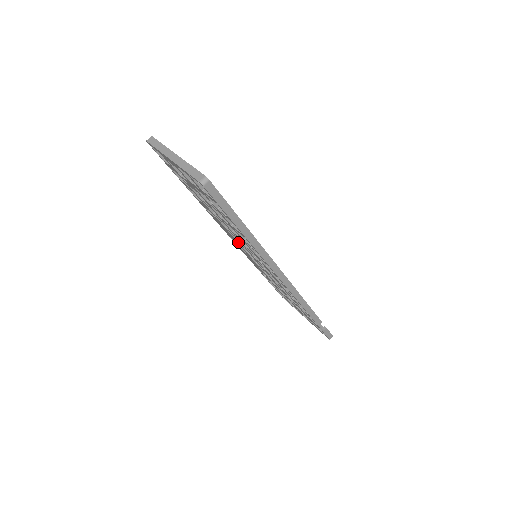
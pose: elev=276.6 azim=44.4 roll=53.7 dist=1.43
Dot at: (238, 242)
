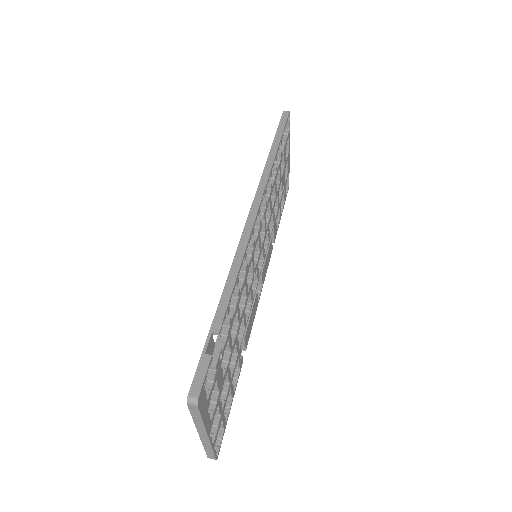
Dot at: occluded
